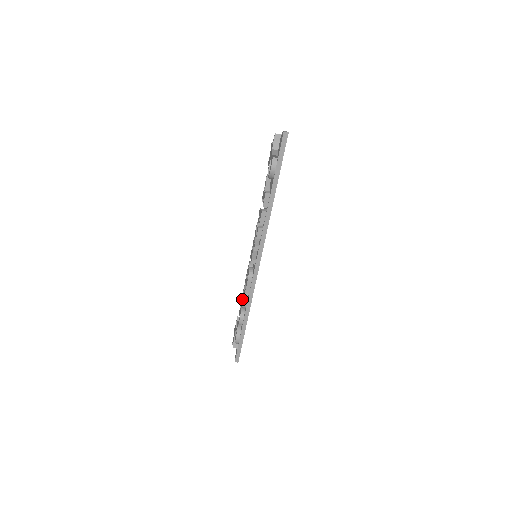
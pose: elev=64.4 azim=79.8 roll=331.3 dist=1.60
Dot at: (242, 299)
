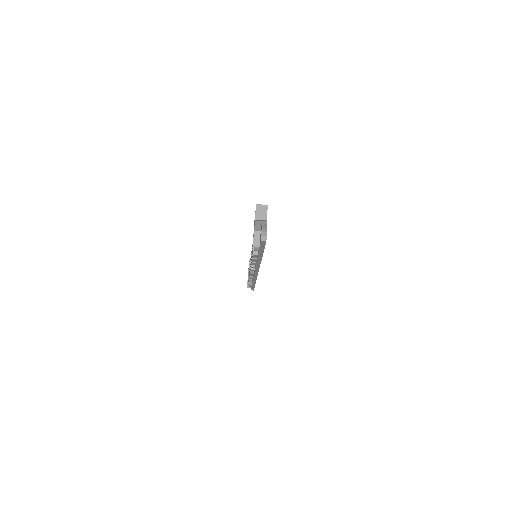
Dot at: occluded
